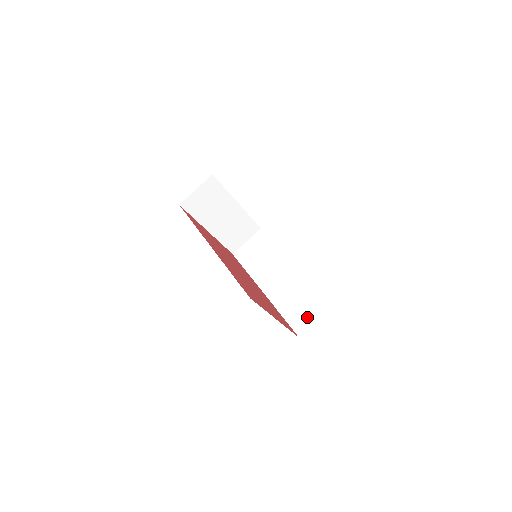
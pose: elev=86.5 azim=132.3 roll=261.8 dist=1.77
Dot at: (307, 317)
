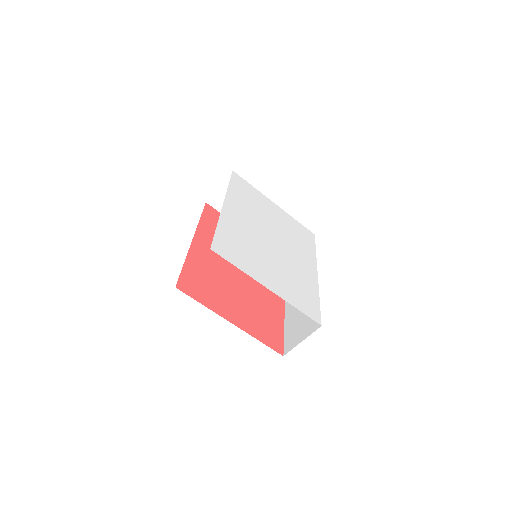
Dot at: (299, 334)
